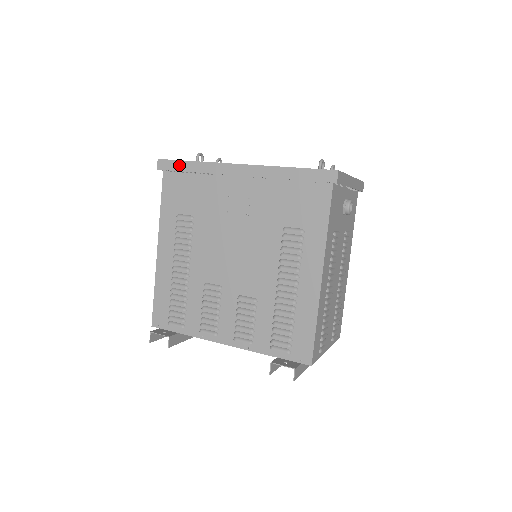
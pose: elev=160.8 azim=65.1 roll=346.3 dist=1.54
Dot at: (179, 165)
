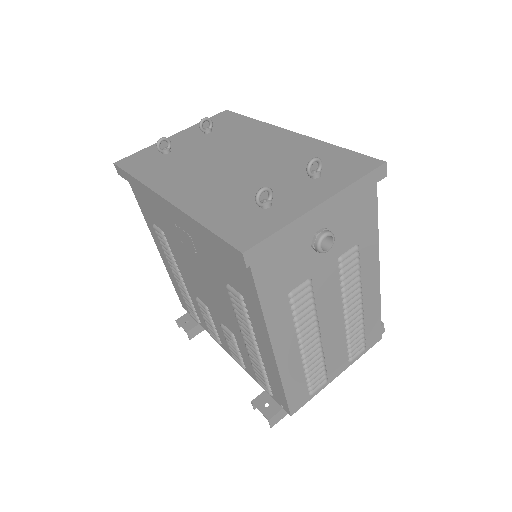
Dot at: (128, 177)
